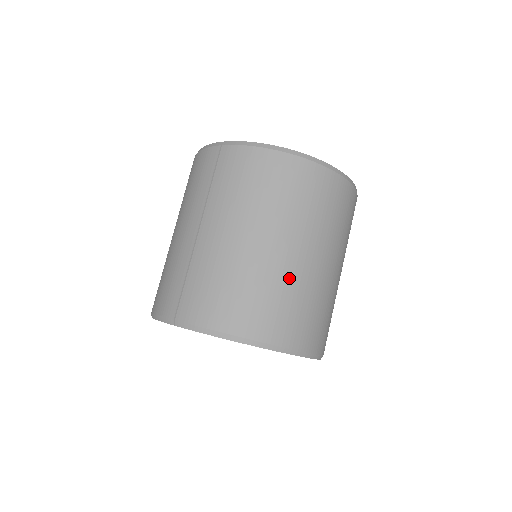
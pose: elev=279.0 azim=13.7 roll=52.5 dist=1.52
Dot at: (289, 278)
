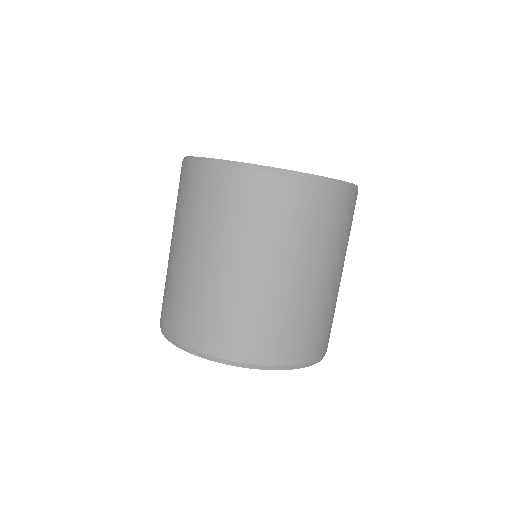
Dot at: (210, 290)
